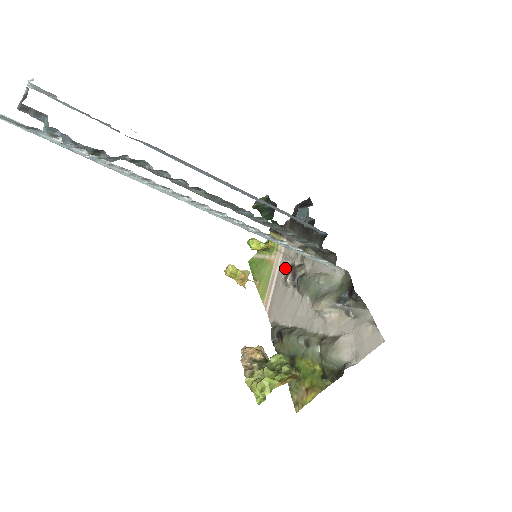
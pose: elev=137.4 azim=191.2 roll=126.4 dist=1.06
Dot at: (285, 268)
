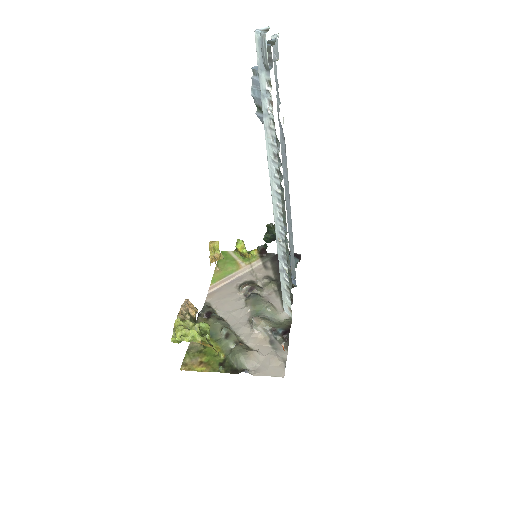
Dot at: (246, 279)
